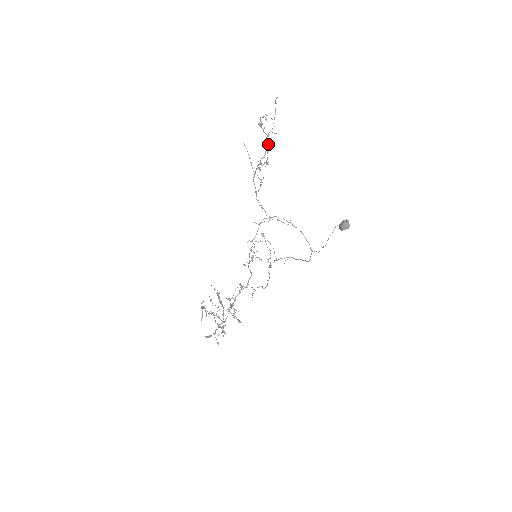
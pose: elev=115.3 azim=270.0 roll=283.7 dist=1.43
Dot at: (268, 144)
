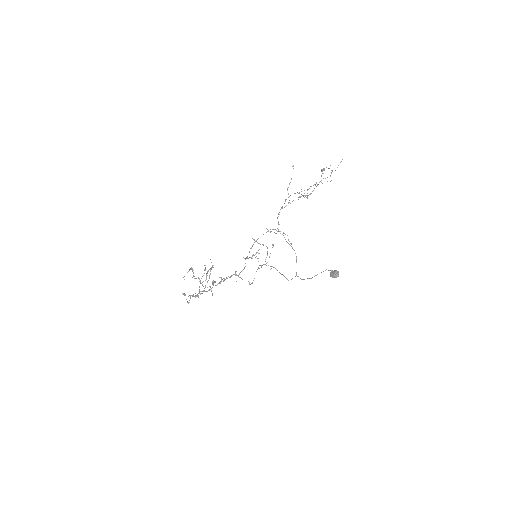
Dot at: (316, 183)
